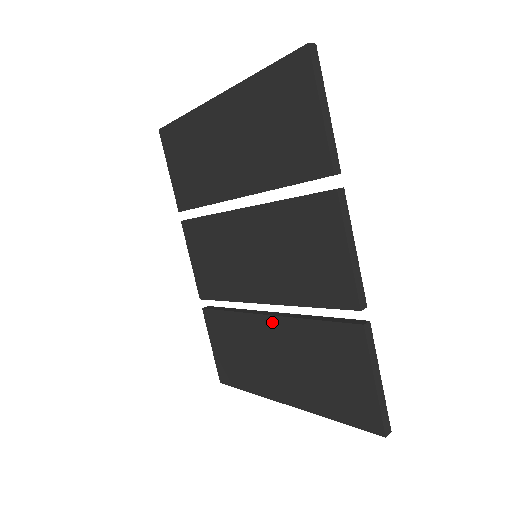
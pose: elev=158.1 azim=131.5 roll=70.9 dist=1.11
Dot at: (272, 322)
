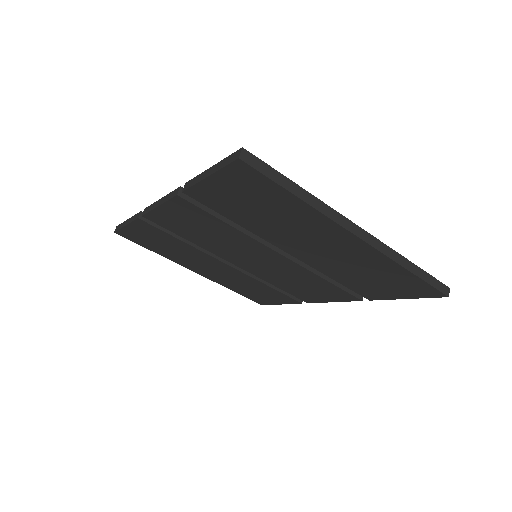
Dot at: (231, 269)
